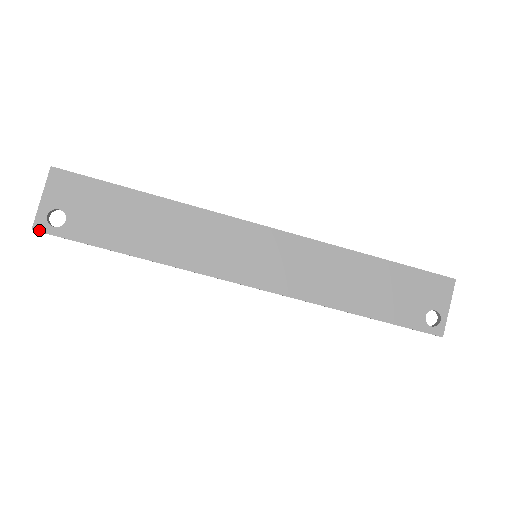
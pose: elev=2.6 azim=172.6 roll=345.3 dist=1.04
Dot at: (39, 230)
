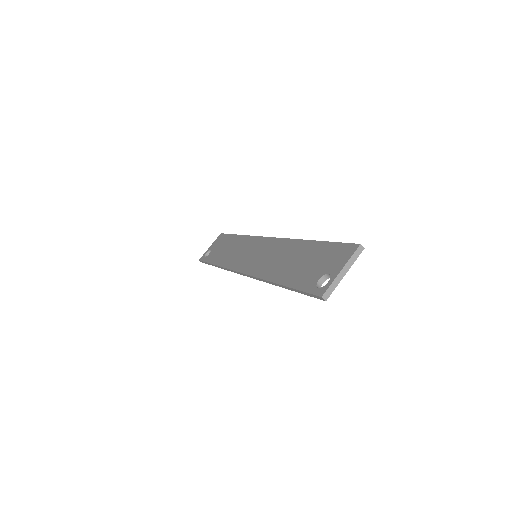
Dot at: (200, 260)
